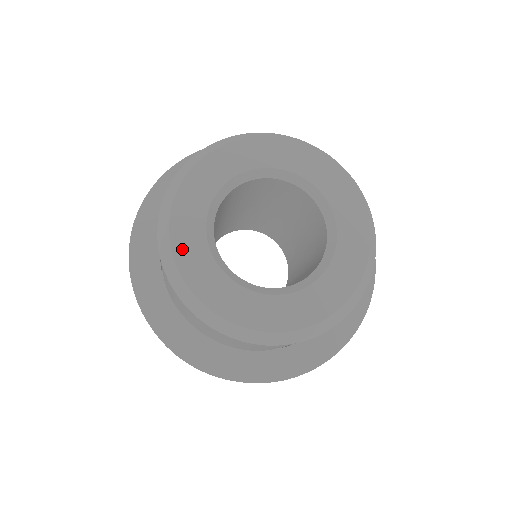
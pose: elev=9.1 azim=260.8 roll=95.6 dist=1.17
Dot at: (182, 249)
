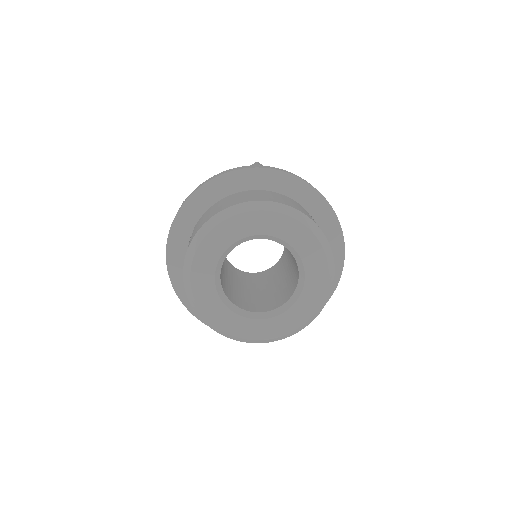
Dot at: (199, 292)
